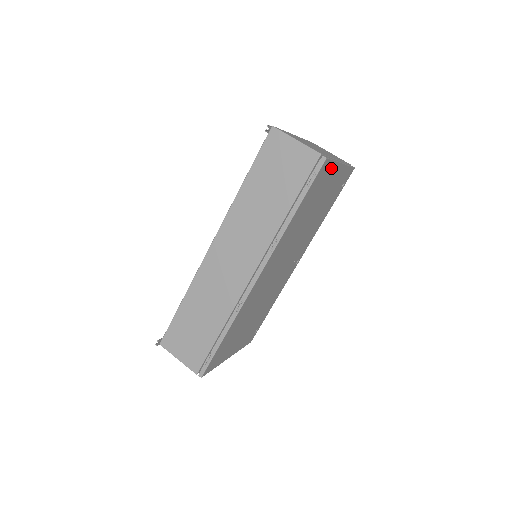
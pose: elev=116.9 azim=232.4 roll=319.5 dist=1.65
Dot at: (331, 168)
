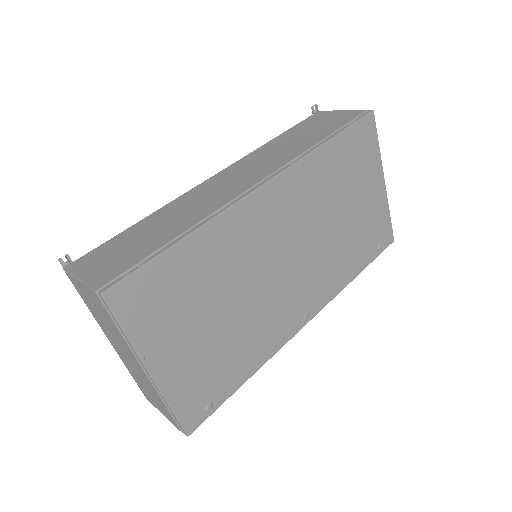
Dot at: (374, 152)
